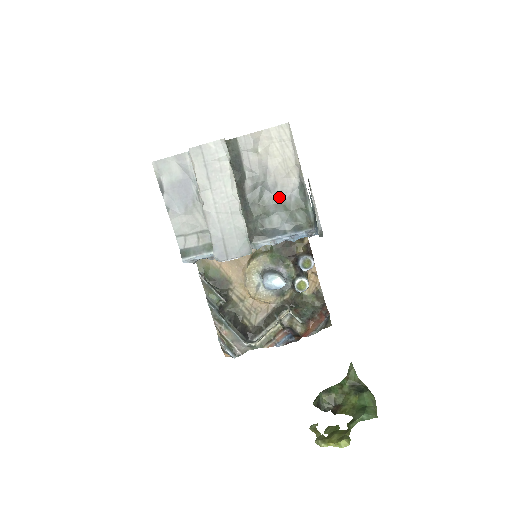
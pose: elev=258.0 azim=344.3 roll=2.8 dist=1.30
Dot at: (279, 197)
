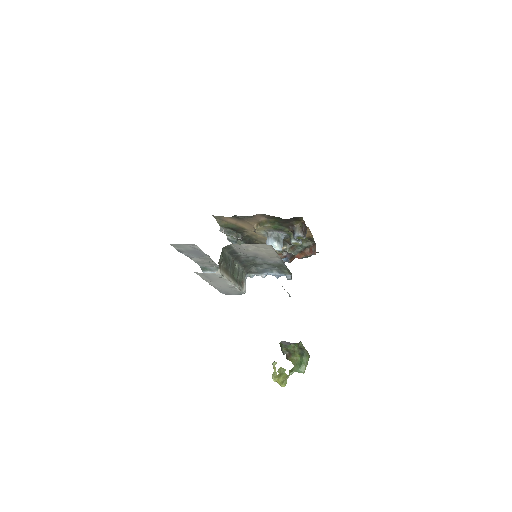
Dot at: (267, 261)
